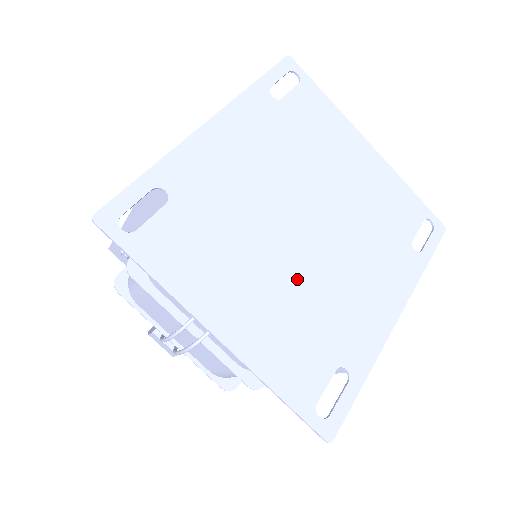
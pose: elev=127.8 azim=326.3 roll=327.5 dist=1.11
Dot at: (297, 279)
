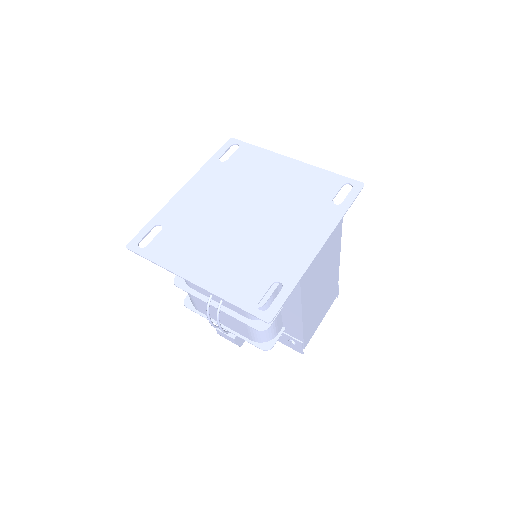
Dot at: (241, 243)
